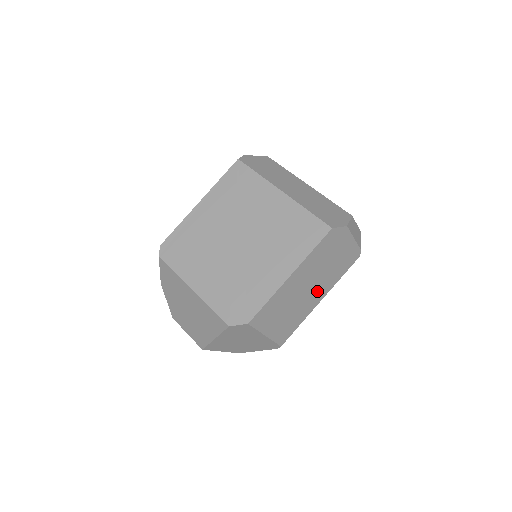
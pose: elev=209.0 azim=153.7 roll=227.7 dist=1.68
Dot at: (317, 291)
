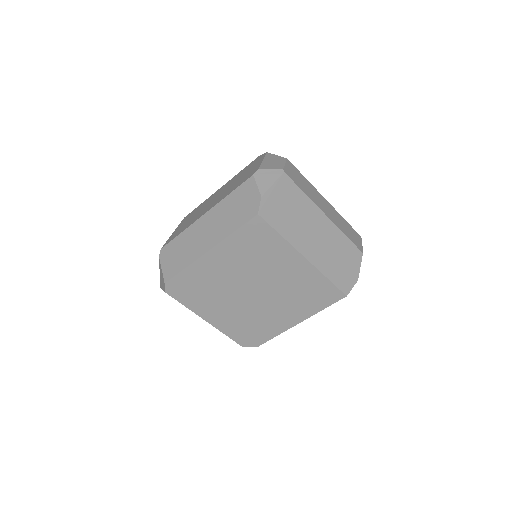
Dot at: occluded
